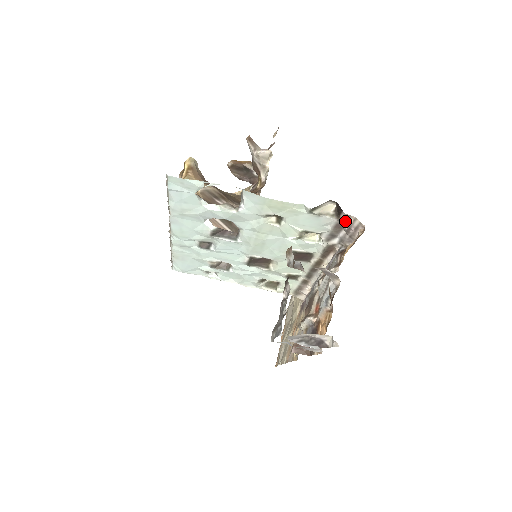
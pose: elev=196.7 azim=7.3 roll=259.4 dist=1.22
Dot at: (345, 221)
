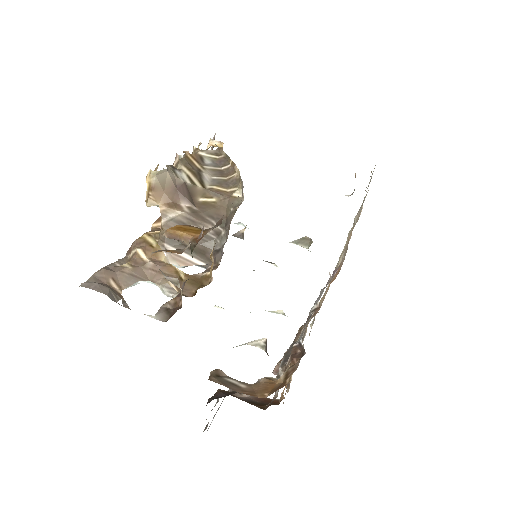
Dot at: occluded
